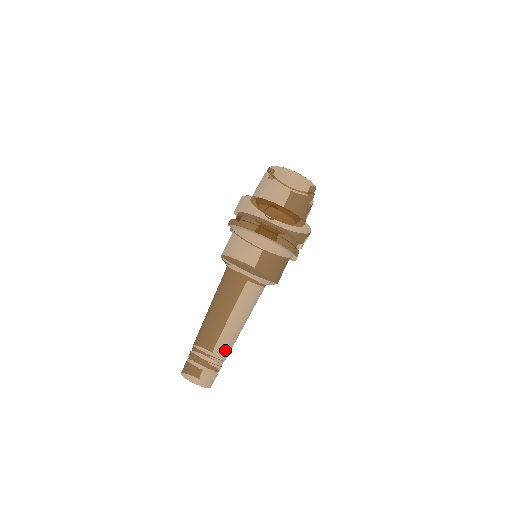
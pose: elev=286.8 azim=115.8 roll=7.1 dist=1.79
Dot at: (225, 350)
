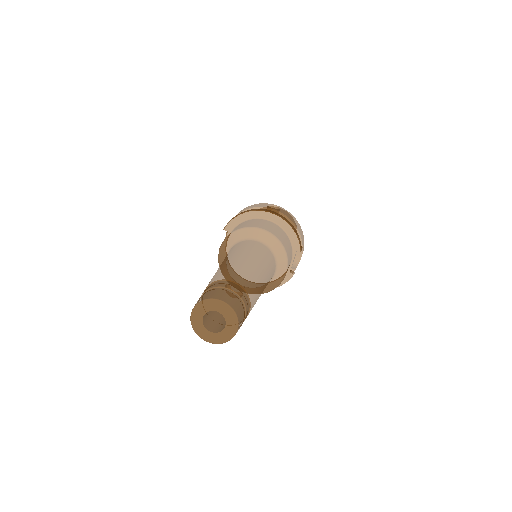
Dot at: (252, 290)
